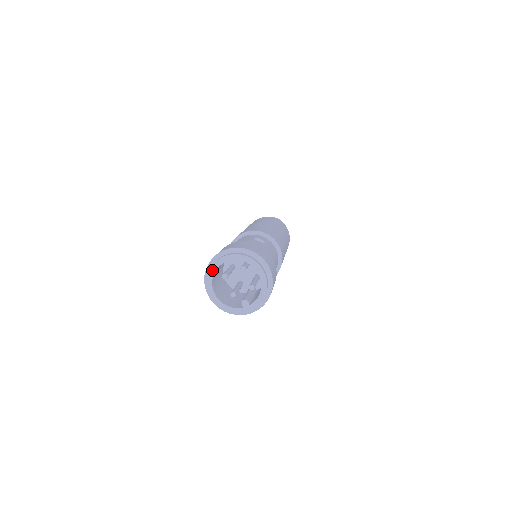
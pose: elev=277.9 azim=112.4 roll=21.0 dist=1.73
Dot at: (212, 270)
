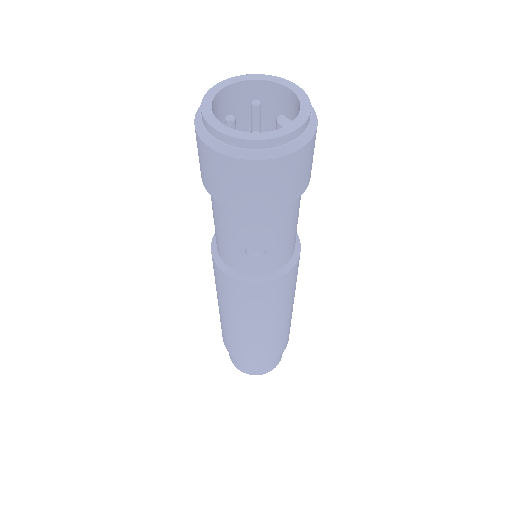
Dot at: (206, 100)
